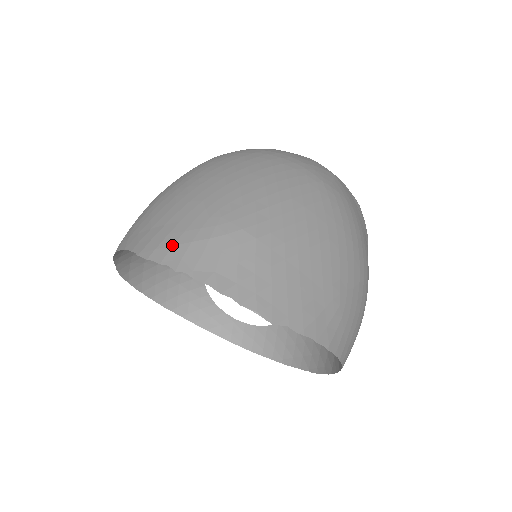
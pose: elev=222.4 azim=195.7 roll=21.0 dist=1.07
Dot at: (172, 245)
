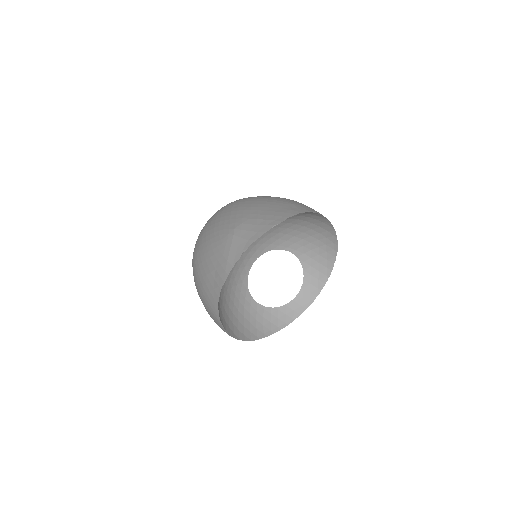
Dot at: (227, 261)
